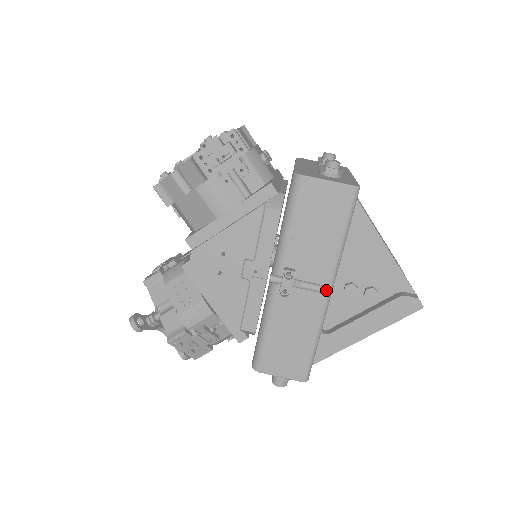
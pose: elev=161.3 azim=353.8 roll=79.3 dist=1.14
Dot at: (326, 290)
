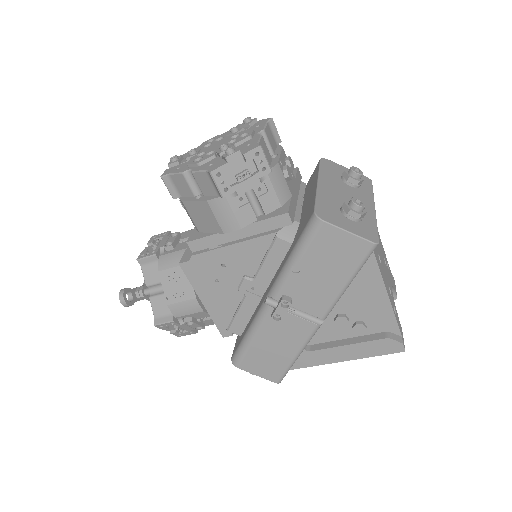
Dot at: (318, 320)
